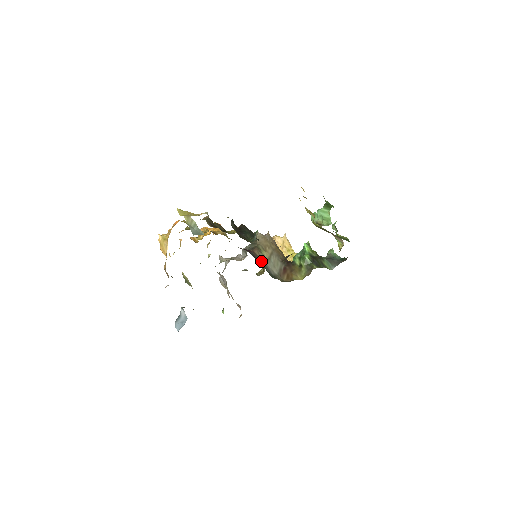
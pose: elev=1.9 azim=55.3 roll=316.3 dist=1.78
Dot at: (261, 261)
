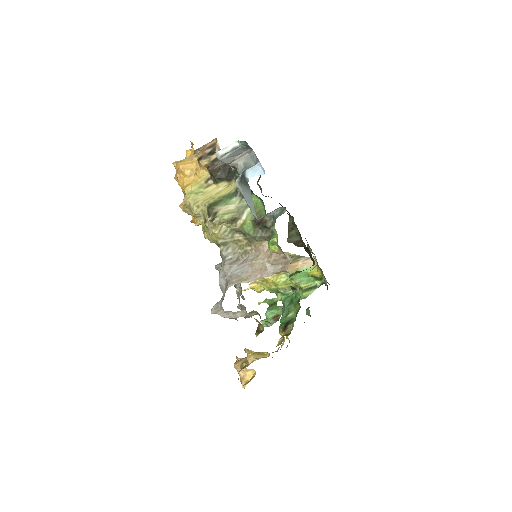
Dot at: occluded
